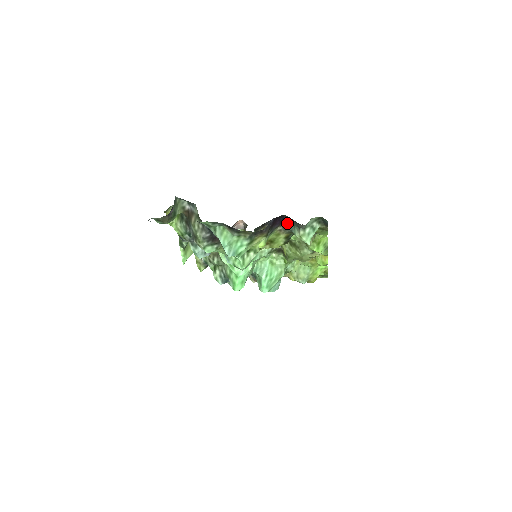
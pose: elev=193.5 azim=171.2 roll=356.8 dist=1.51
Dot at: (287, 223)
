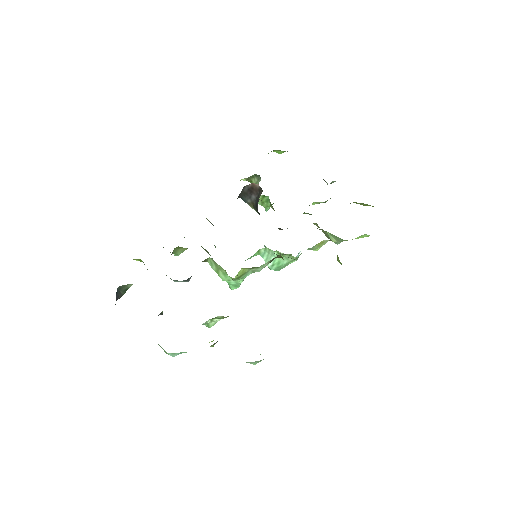
Dot at: occluded
